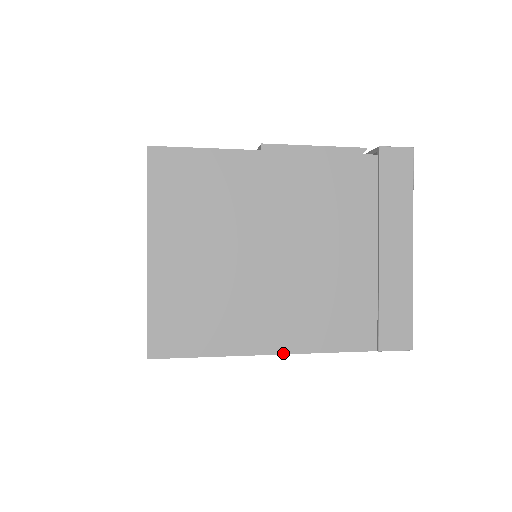
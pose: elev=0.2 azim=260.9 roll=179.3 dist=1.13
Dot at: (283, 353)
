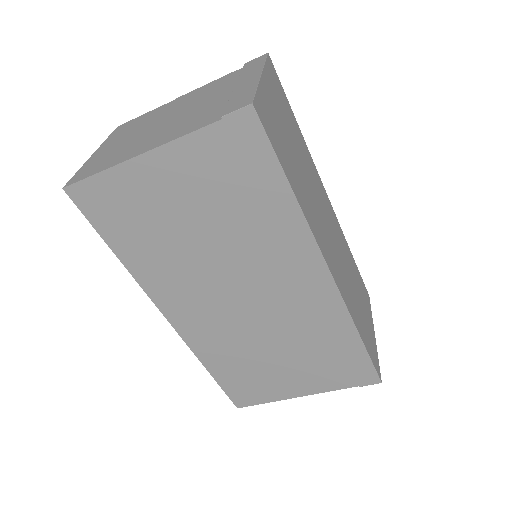
Dot at: (148, 151)
